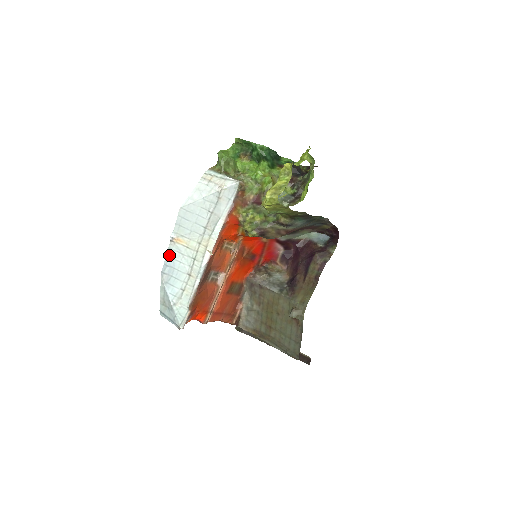
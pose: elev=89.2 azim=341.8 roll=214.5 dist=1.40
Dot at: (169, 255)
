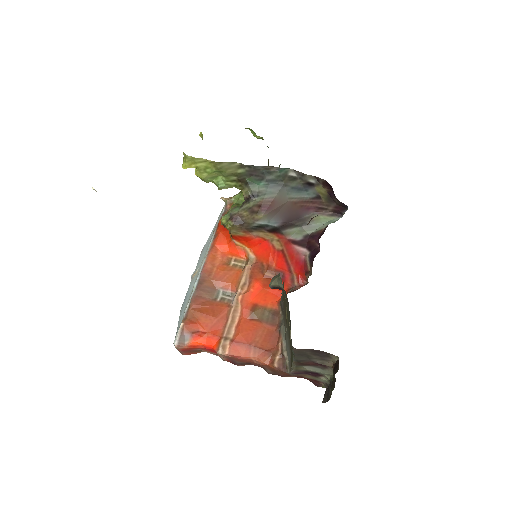
Dot at: (188, 290)
